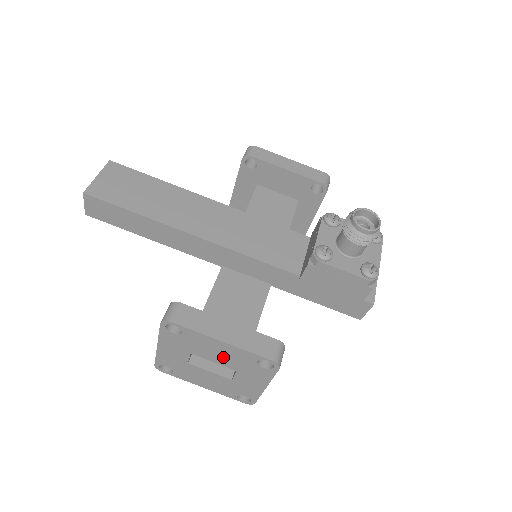
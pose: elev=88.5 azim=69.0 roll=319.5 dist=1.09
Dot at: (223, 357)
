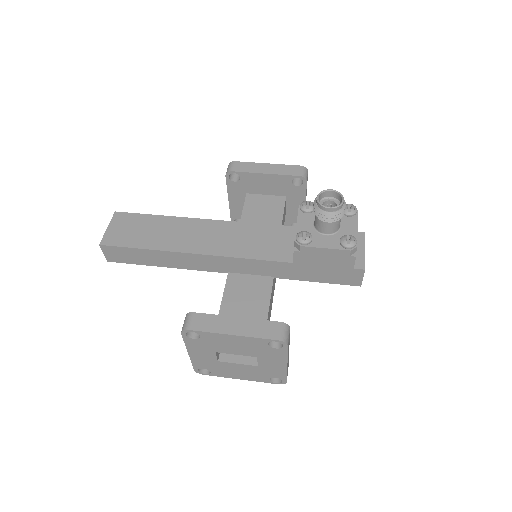
Dot at: (241, 348)
